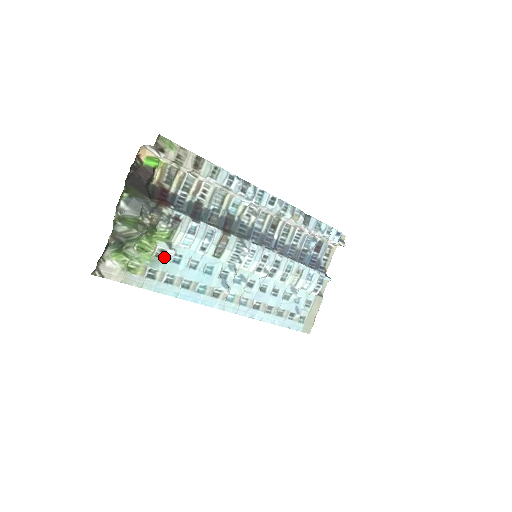
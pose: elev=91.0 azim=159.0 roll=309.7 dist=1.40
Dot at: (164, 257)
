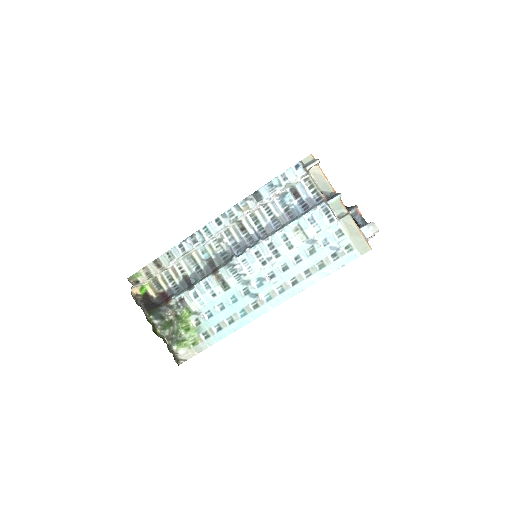
Dot at: (201, 321)
